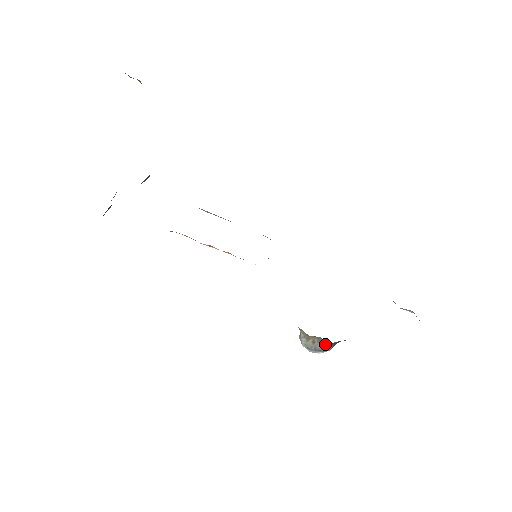
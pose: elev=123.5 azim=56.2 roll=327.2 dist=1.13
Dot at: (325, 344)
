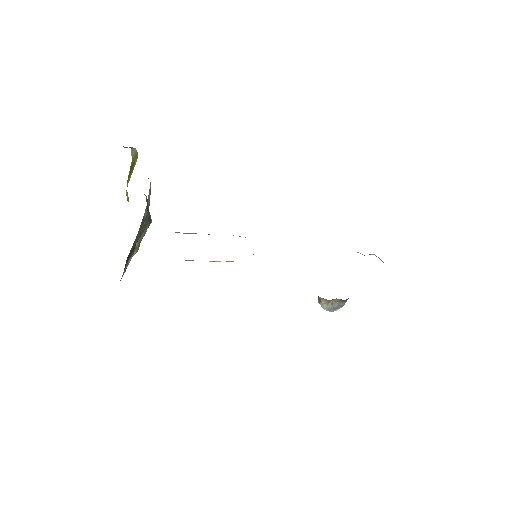
Dot at: (341, 302)
